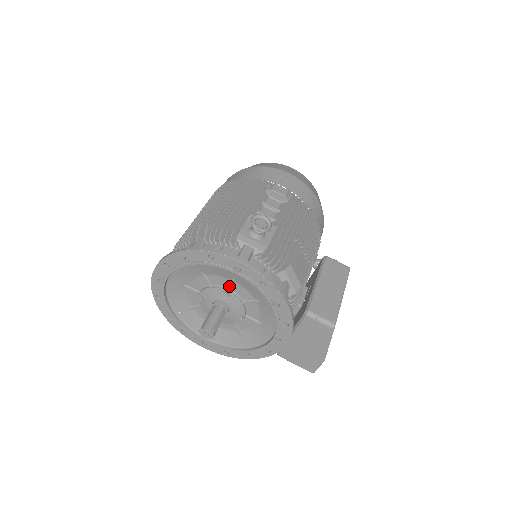
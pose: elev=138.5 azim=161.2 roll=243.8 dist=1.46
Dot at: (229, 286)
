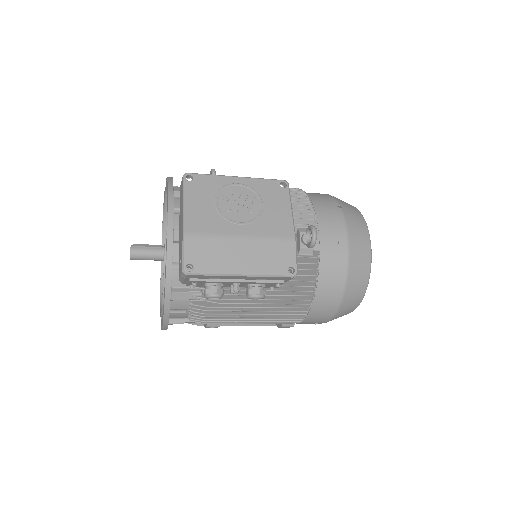
Dot at: occluded
